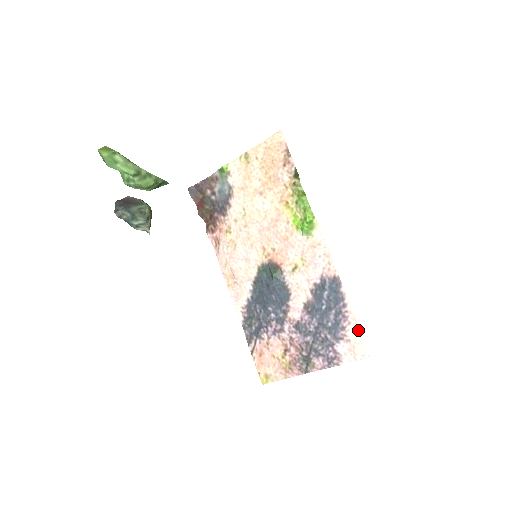
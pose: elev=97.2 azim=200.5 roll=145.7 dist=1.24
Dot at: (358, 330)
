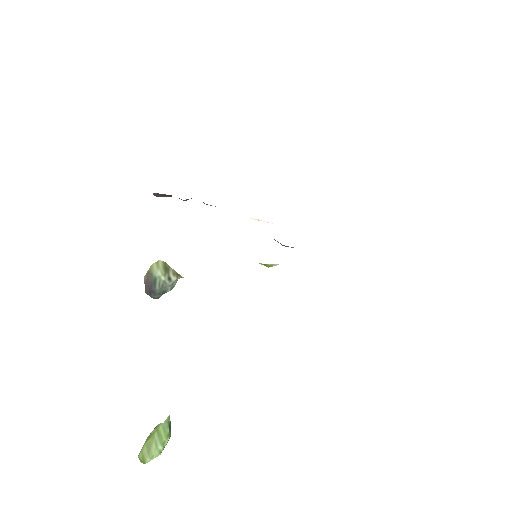
Dot at: occluded
